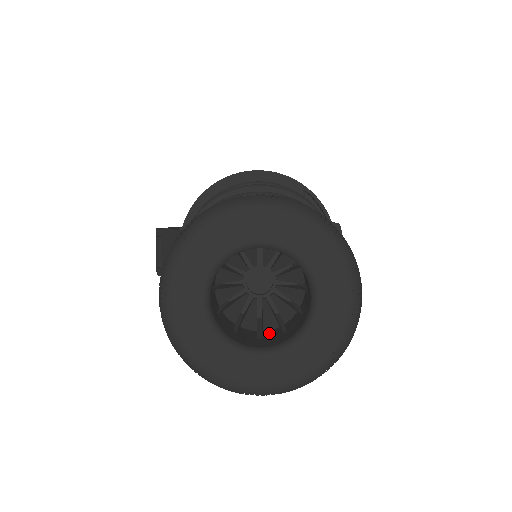
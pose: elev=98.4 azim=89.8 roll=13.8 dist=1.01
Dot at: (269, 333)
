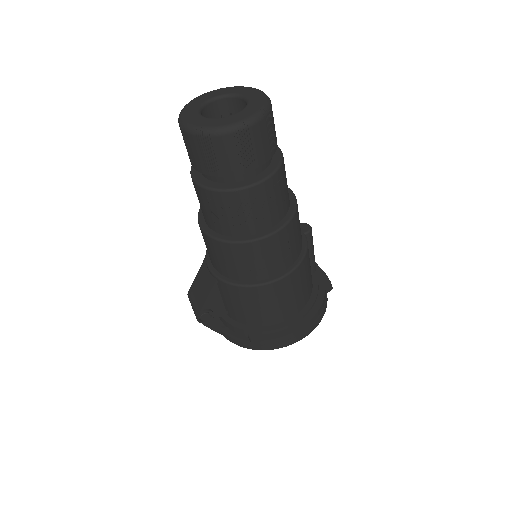
Dot at: occluded
